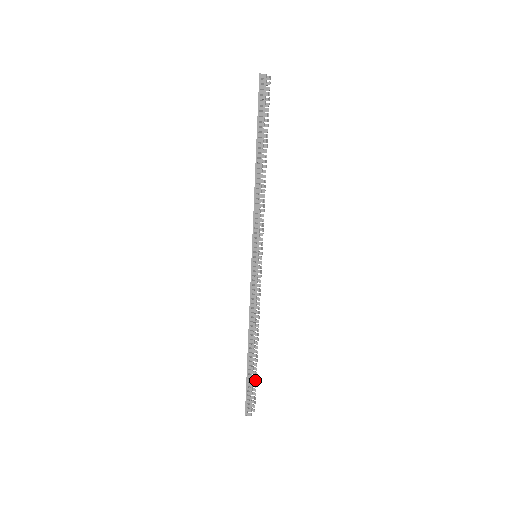
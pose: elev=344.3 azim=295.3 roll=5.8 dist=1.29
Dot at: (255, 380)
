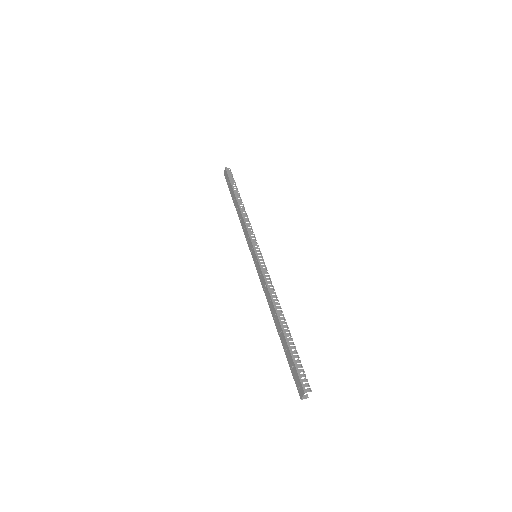
Dot at: occluded
